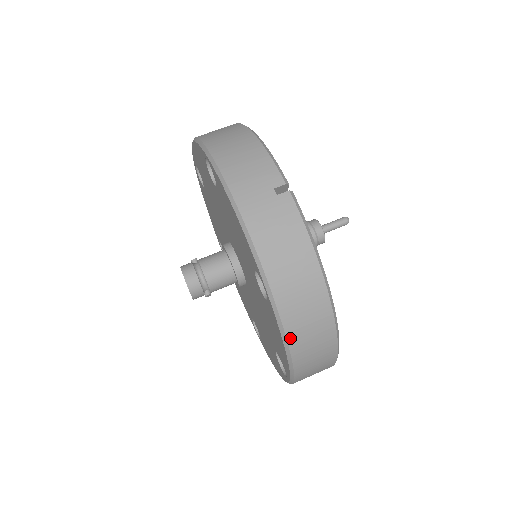
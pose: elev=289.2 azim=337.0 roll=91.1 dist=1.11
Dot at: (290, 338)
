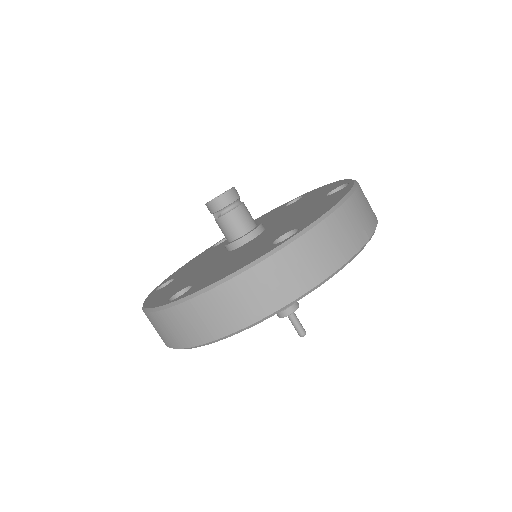
Dot at: (251, 271)
